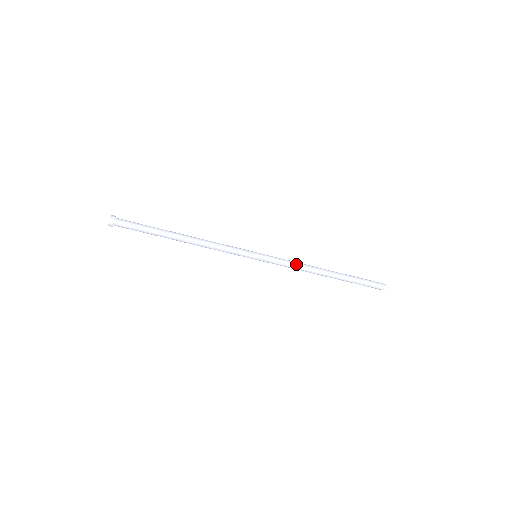
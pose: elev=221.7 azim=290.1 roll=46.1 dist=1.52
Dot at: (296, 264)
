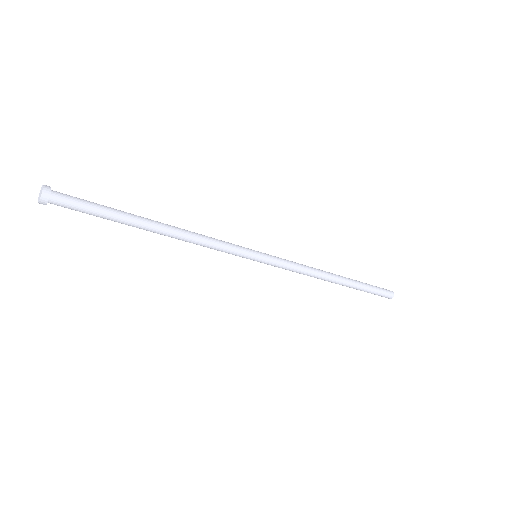
Dot at: (304, 270)
